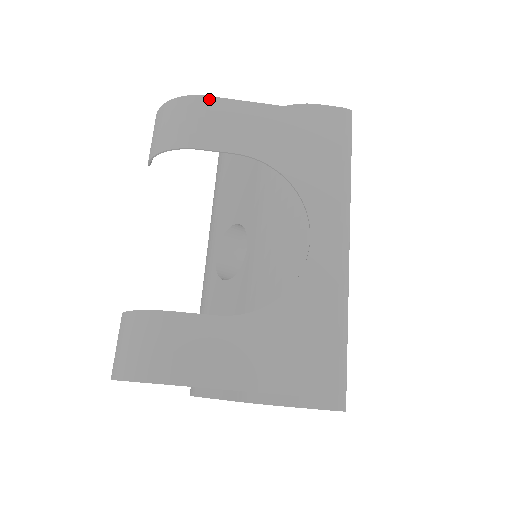
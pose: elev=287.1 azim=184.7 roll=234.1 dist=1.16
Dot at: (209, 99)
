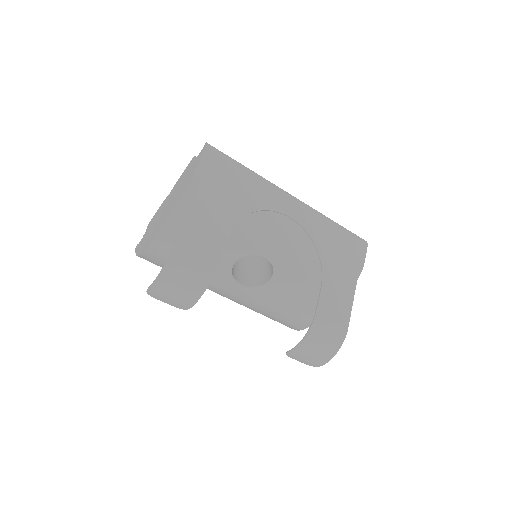
Dot at: (179, 240)
